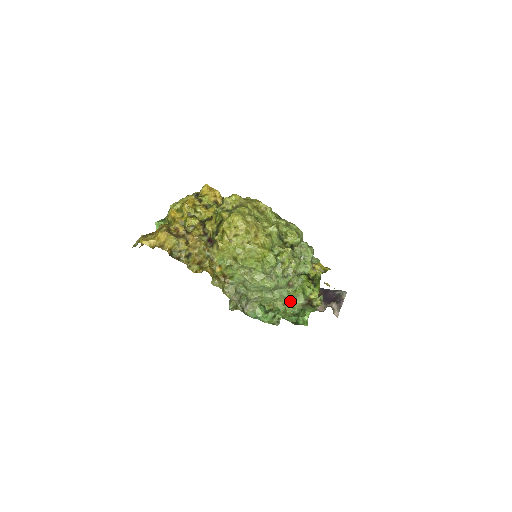
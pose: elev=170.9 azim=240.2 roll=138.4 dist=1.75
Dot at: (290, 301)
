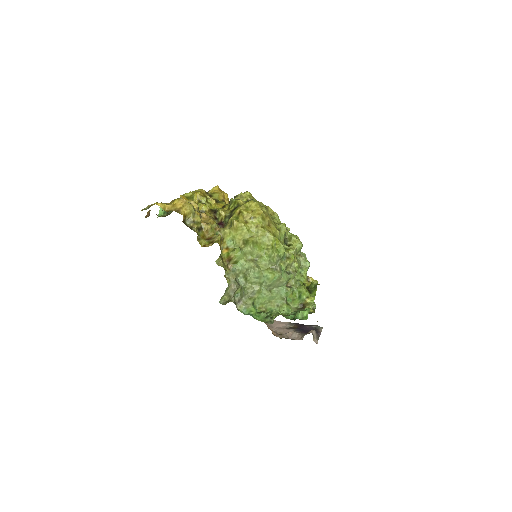
Dot at: (286, 302)
